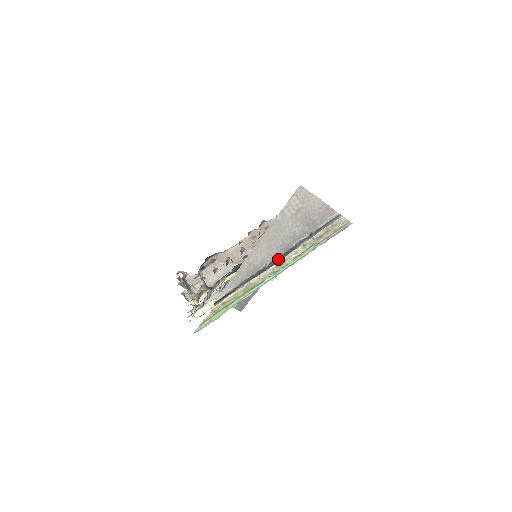
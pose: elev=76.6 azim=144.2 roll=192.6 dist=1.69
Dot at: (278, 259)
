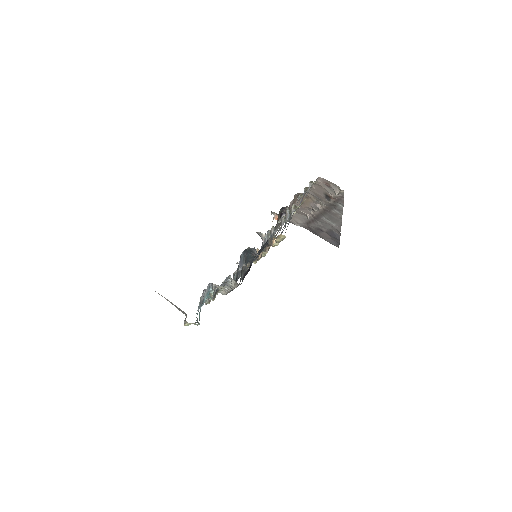
Dot at: occluded
